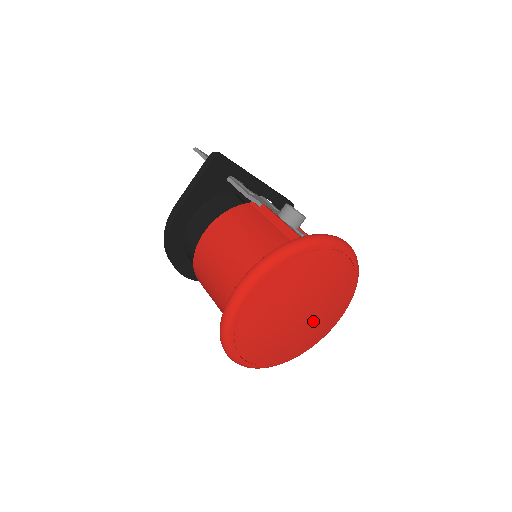
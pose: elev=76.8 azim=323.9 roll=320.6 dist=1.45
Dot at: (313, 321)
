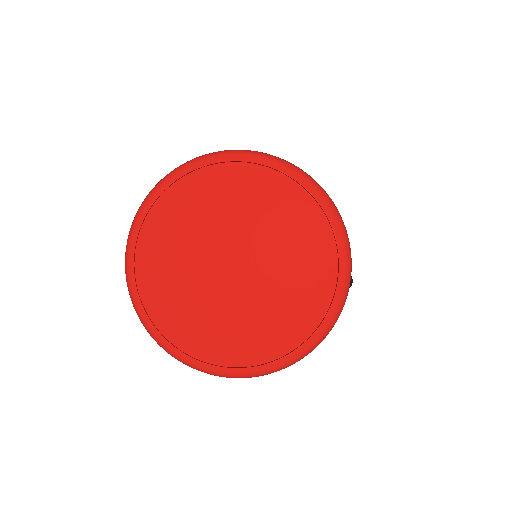
Dot at: (247, 300)
